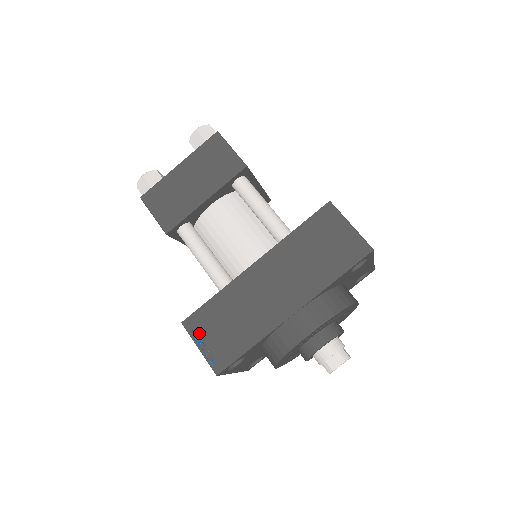
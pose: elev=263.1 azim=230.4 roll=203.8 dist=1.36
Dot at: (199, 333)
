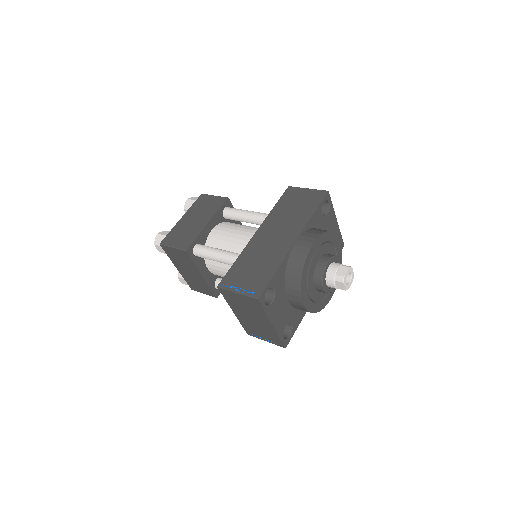
Dot at: (233, 284)
